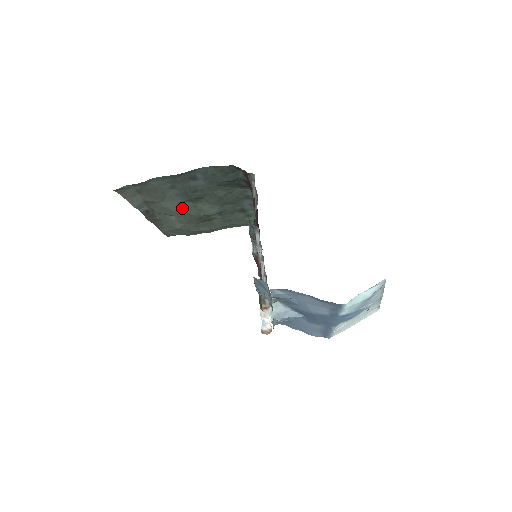
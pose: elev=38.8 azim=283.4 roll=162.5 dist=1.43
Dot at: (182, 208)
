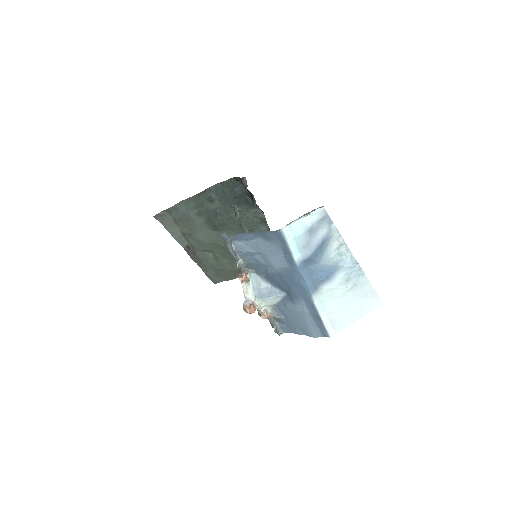
Dot at: (212, 239)
